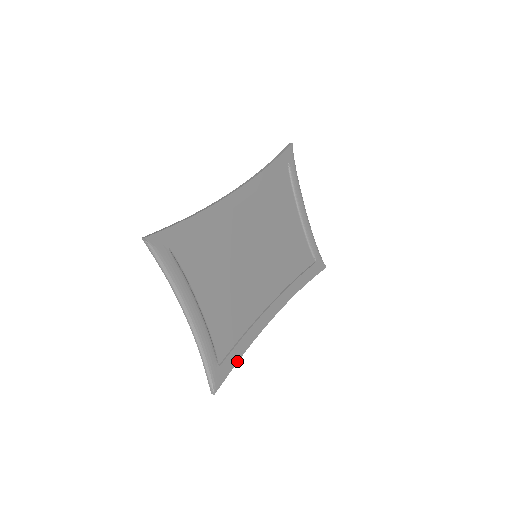
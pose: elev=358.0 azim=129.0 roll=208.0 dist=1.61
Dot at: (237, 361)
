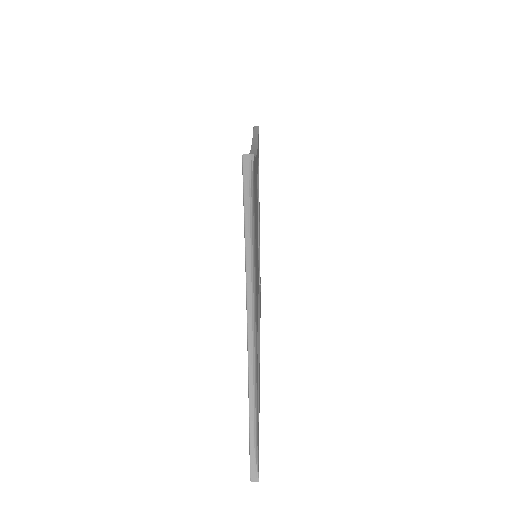
Dot at: occluded
